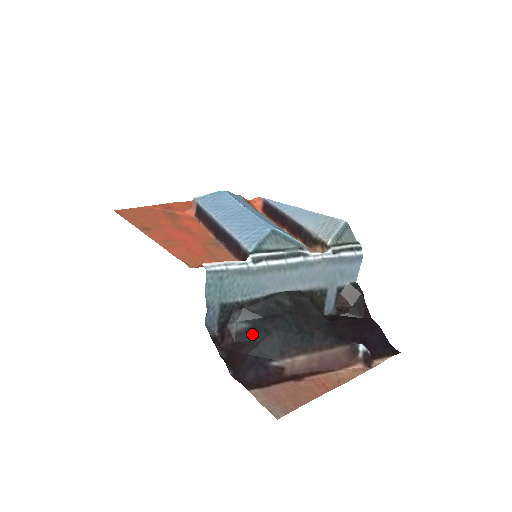
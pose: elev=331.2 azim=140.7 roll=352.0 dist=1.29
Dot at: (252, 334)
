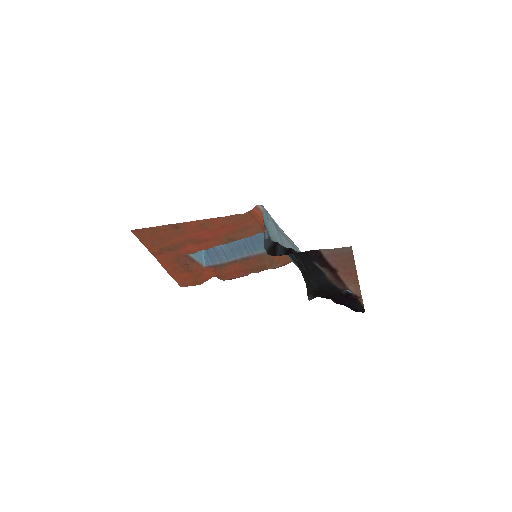
Dot at: occluded
